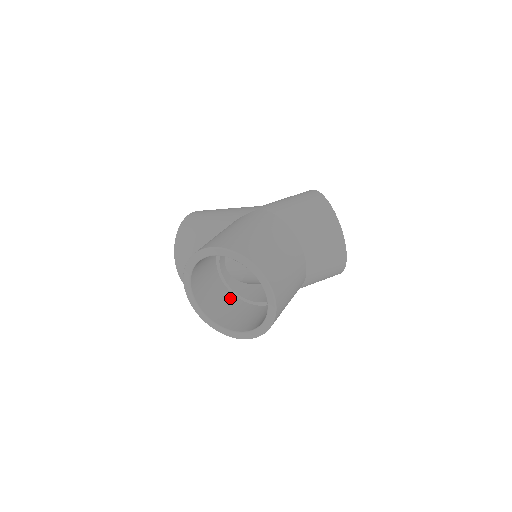
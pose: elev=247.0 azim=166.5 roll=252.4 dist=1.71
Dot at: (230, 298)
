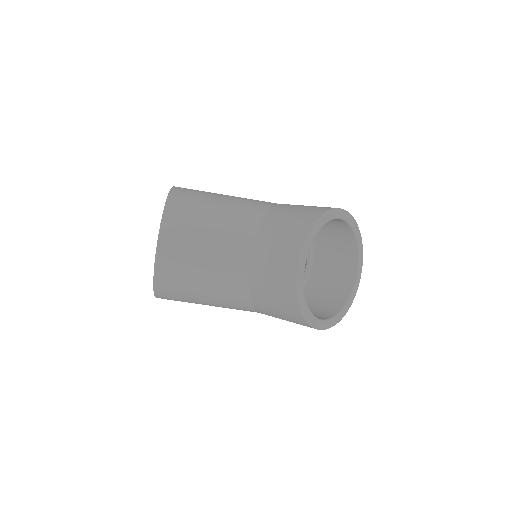
Dot at: occluded
